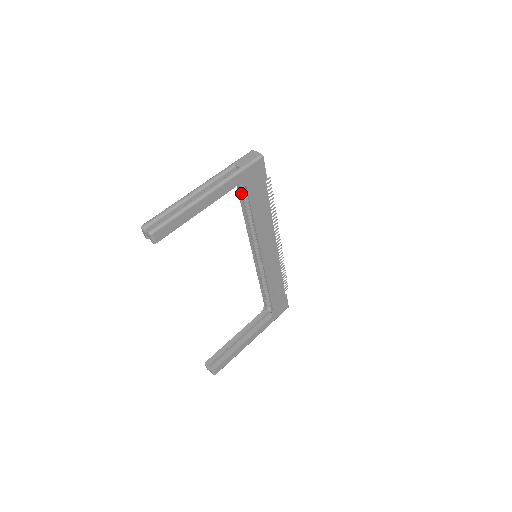
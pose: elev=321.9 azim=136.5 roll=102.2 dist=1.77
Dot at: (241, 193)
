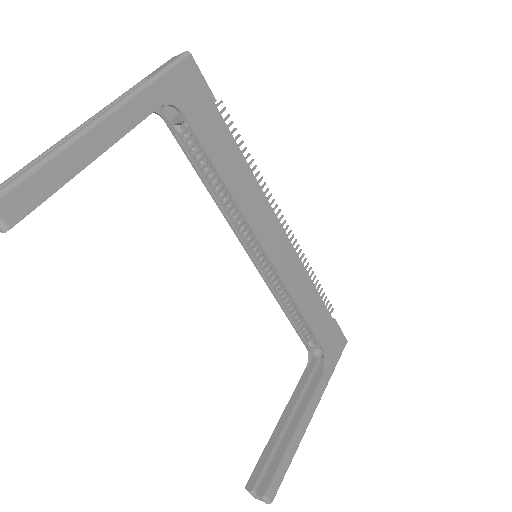
Dot at: (182, 140)
